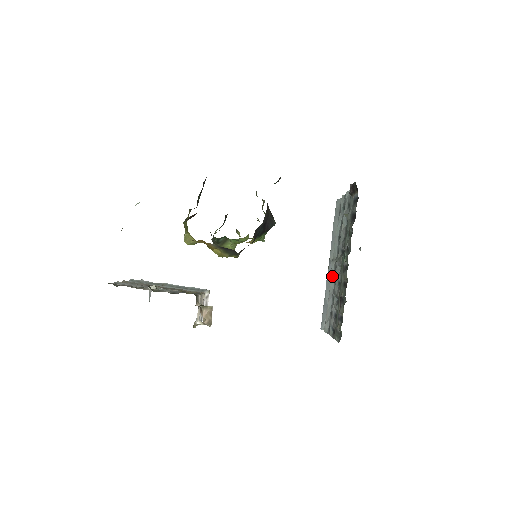
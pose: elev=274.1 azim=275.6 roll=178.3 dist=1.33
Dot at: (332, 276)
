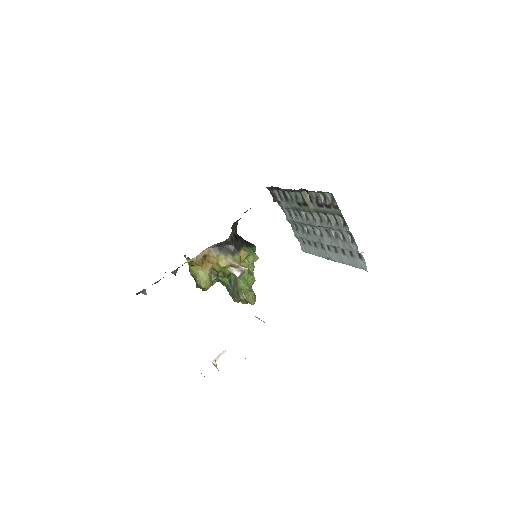
Dot at: (328, 243)
